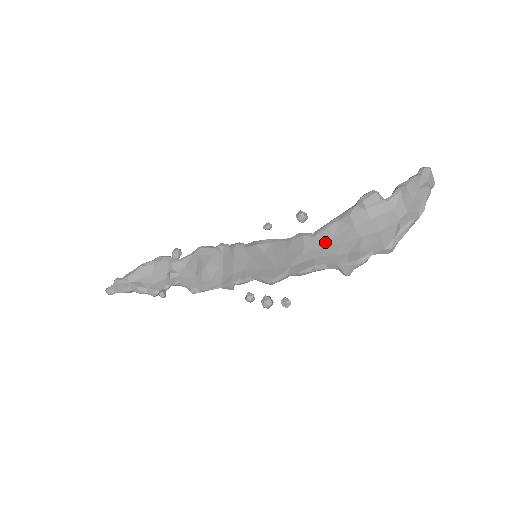
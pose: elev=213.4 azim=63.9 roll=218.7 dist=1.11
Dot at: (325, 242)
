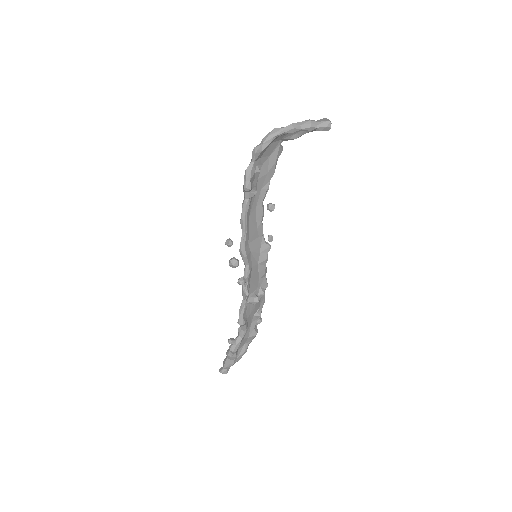
Dot at: (256, 194)
